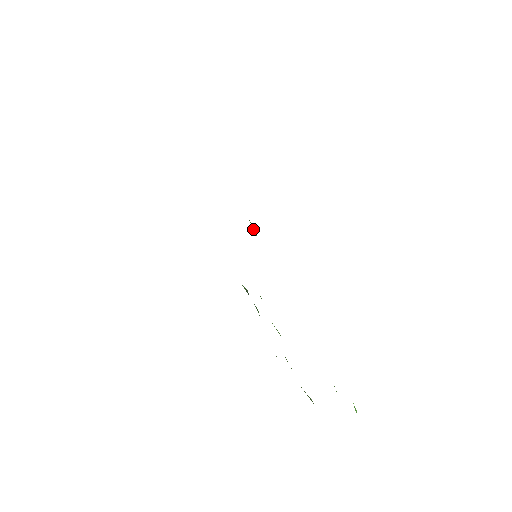
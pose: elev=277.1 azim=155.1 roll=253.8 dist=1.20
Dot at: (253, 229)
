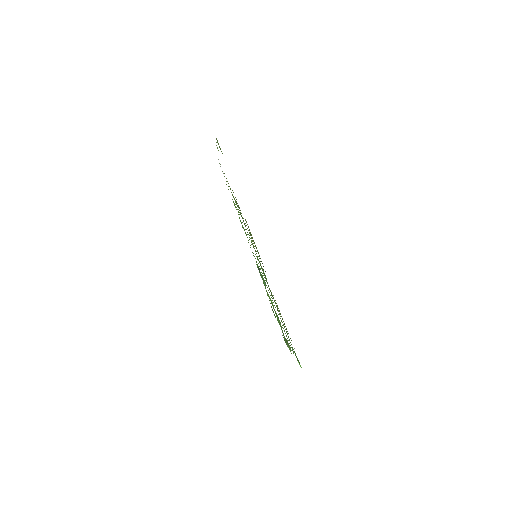
Dot at: occluded
